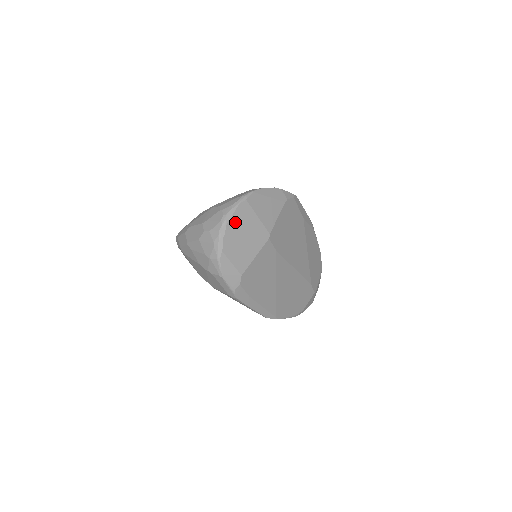
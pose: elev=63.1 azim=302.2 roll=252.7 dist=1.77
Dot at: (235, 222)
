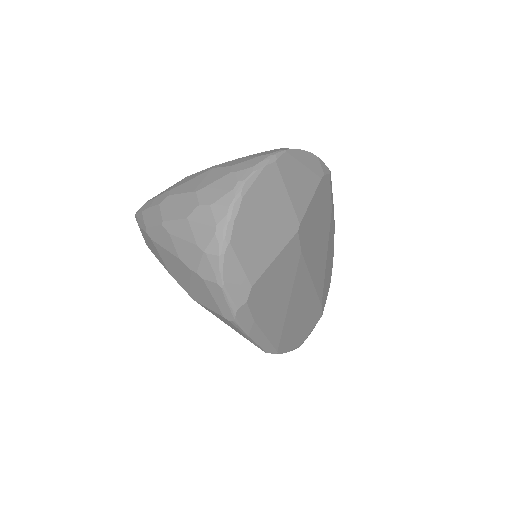
Dot at: (255, 196)
